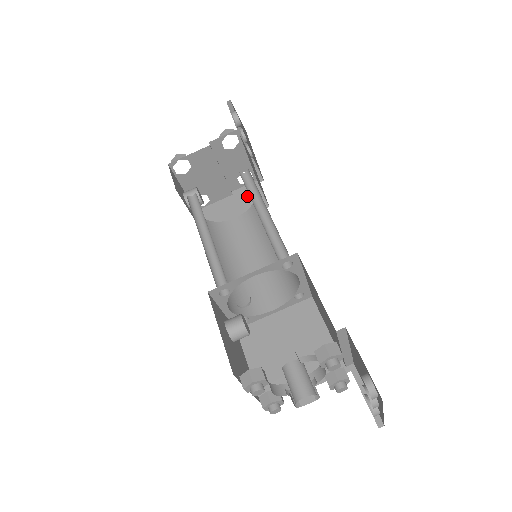
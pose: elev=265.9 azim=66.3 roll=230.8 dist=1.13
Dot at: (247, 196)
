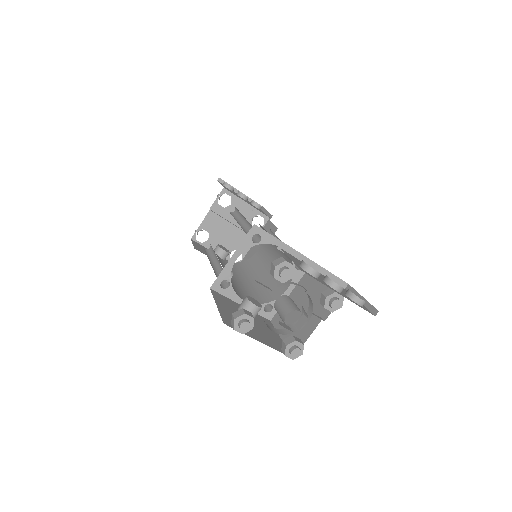
Dot at: occluded
